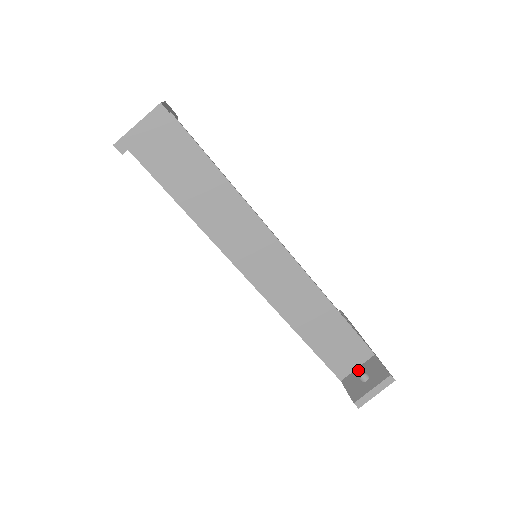
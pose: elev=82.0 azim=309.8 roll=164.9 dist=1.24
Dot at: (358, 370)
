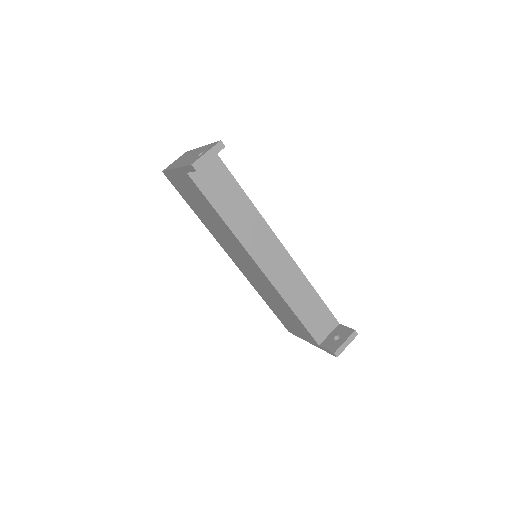
Dot at: (330, 335)
